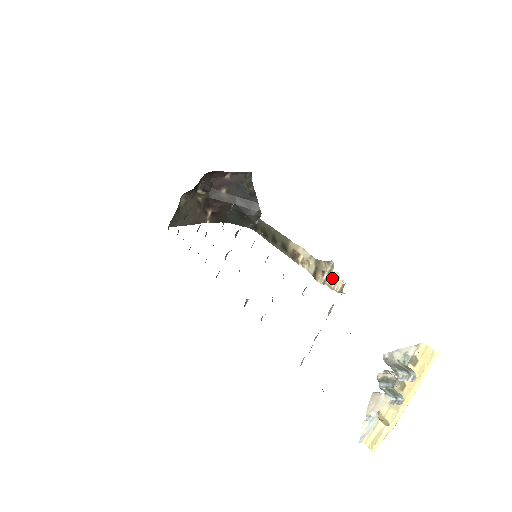
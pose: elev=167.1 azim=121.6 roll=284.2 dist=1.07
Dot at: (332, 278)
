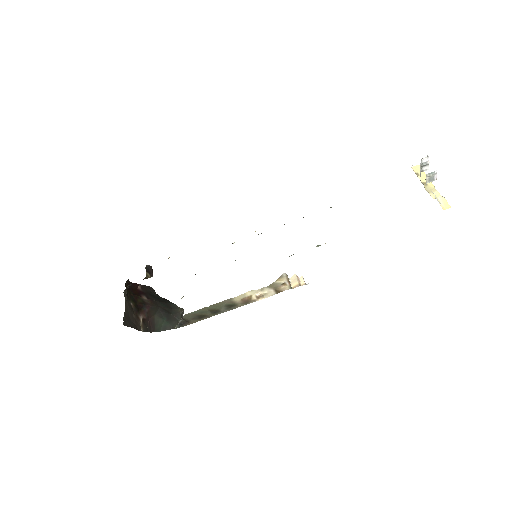
Dot at: (293, 282)
